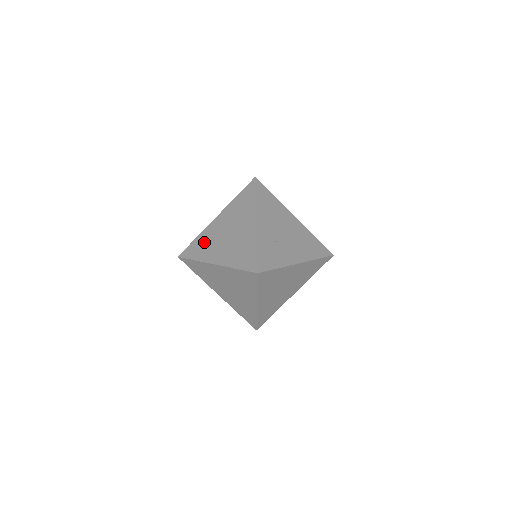
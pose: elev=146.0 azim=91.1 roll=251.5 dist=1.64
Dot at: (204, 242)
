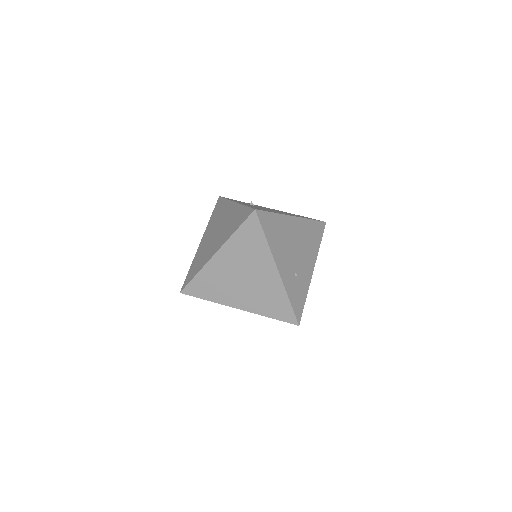
Dot at: (212, 283)
